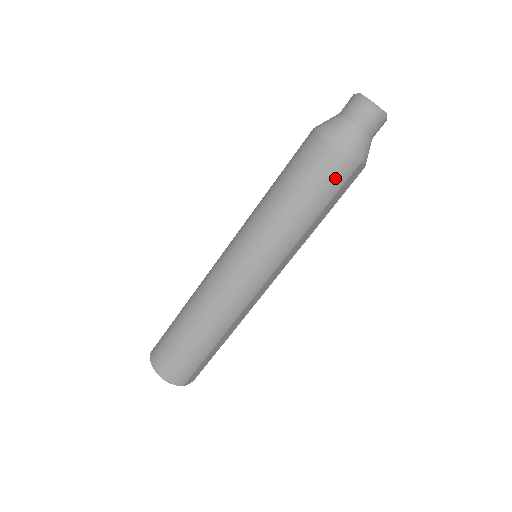
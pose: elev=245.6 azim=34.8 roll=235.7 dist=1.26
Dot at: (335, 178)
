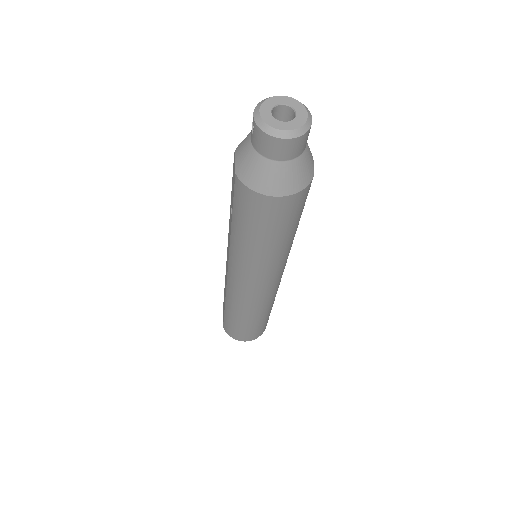
Dot at: (301, 204)
